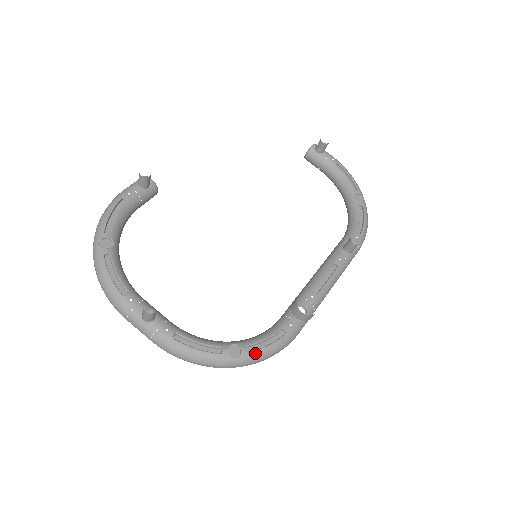
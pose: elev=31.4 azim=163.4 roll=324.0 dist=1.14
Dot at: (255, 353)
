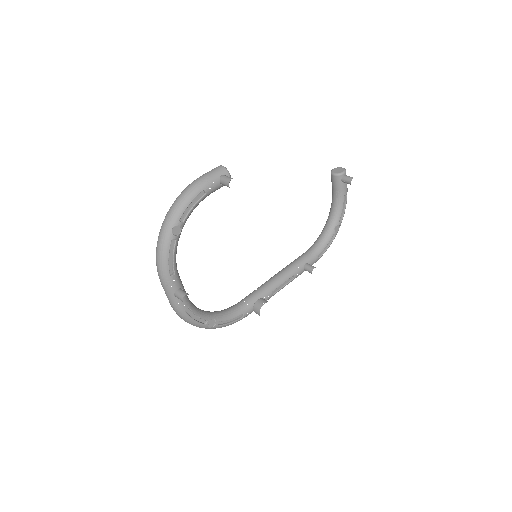
Dot at: (221, 326)
